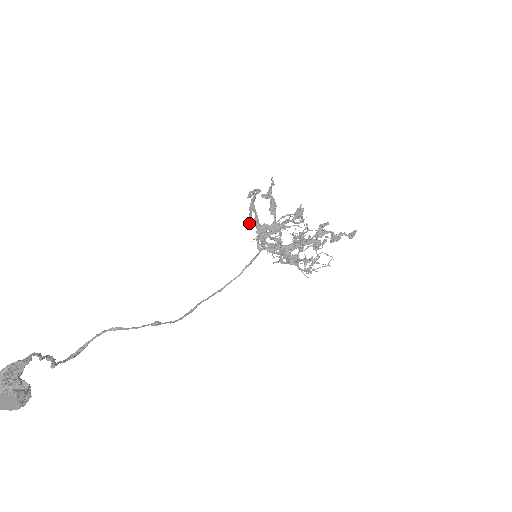
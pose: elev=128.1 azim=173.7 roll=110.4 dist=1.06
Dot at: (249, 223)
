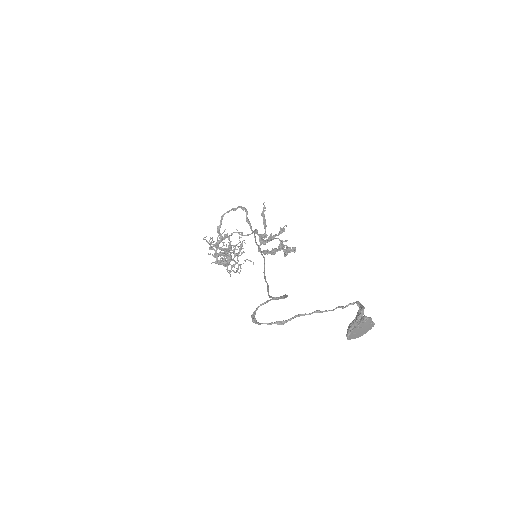
Dot at: (253, 231)
